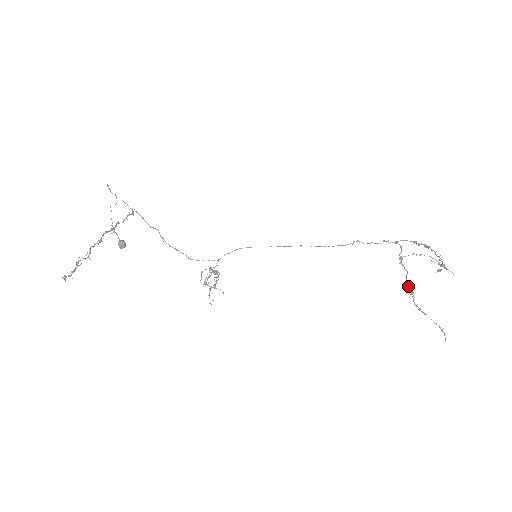
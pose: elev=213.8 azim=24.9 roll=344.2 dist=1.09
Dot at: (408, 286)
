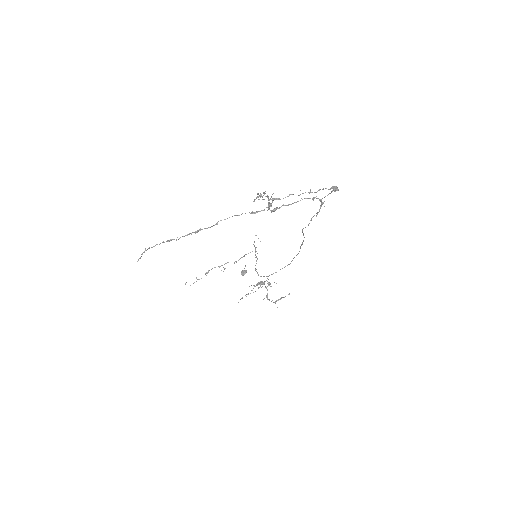
Dot at: occluded
